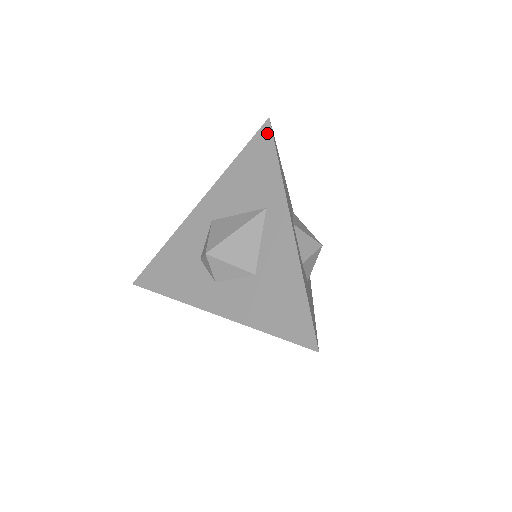
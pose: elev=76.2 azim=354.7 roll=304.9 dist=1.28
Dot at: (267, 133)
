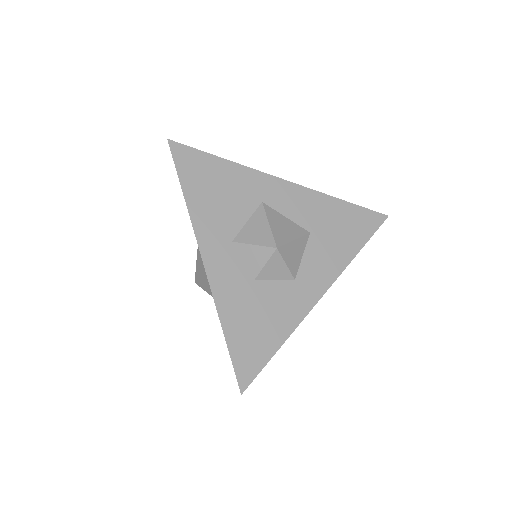
Dot at: (173, 157)
